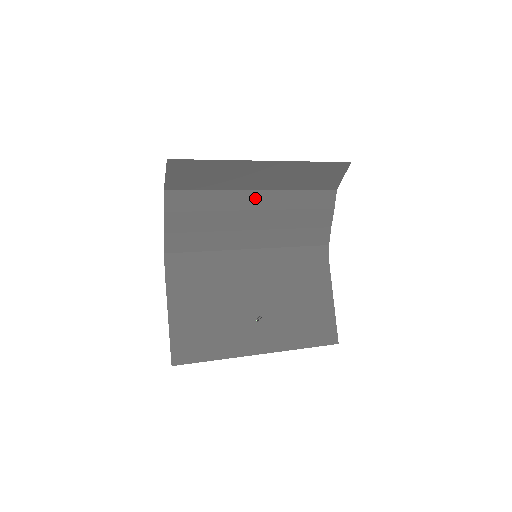
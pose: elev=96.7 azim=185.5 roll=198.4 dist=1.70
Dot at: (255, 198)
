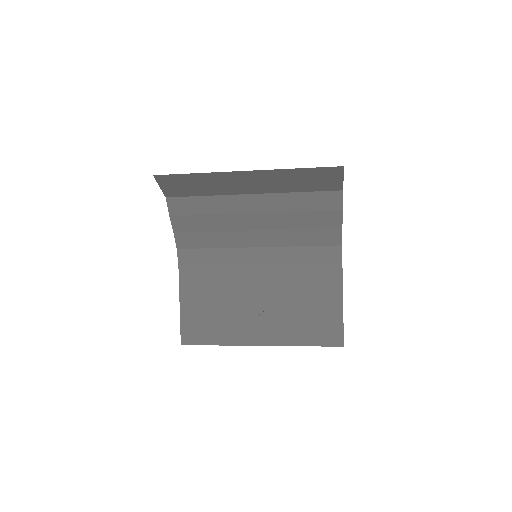
Dot at: (252, 201)
